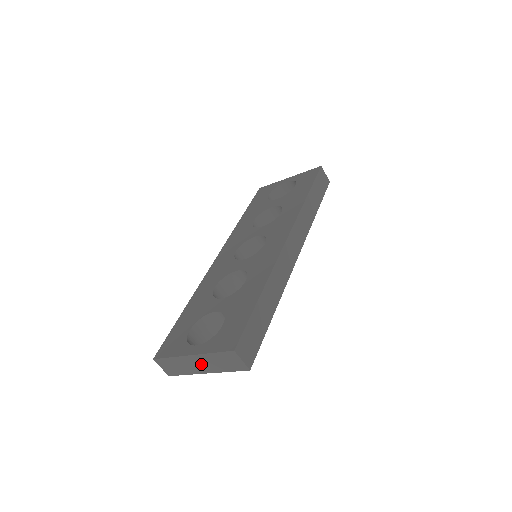
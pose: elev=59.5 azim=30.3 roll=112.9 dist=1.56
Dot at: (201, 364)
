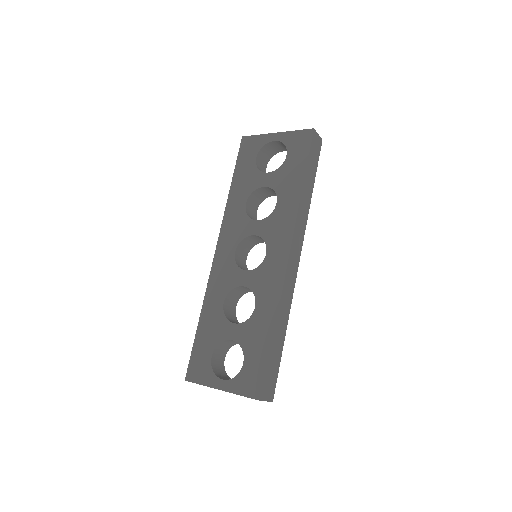
Dot at: occluded
